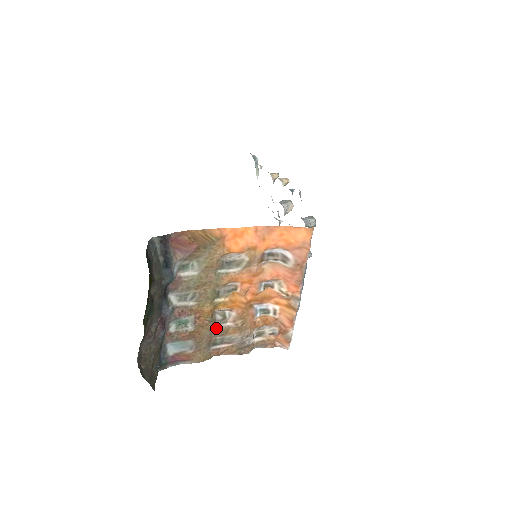
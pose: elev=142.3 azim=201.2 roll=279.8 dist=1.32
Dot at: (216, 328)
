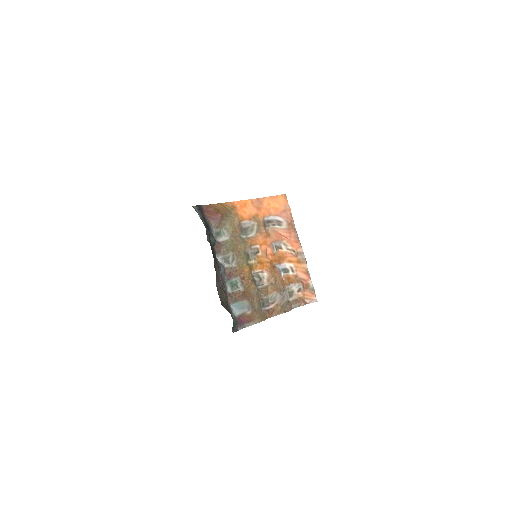
Dot at: (259, 289)
